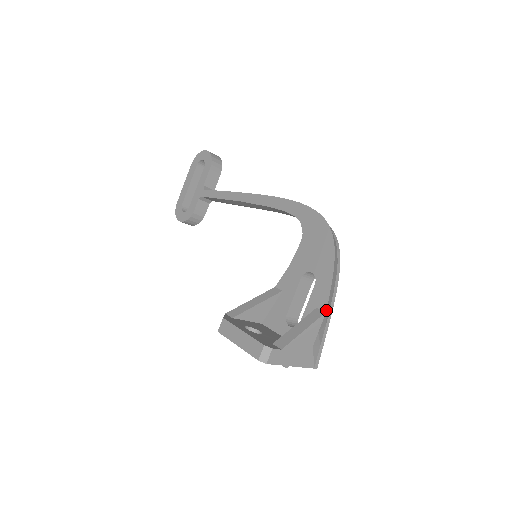
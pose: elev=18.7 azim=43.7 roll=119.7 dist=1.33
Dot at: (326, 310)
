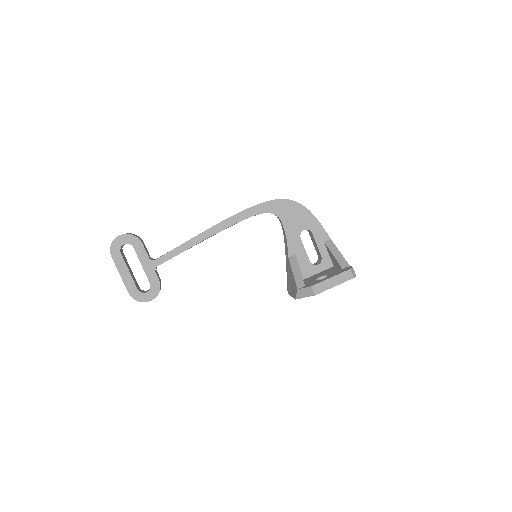
Dot at: (330, 238)
